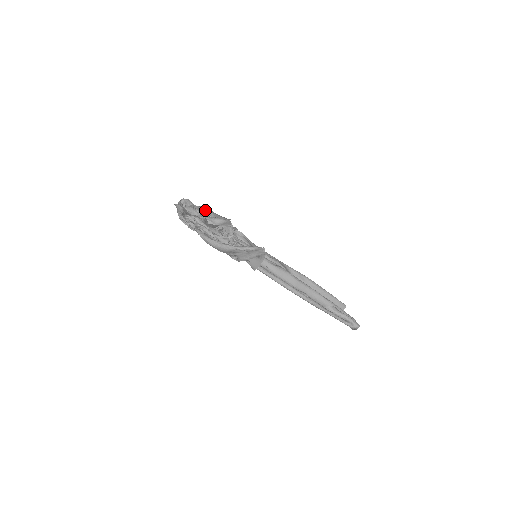
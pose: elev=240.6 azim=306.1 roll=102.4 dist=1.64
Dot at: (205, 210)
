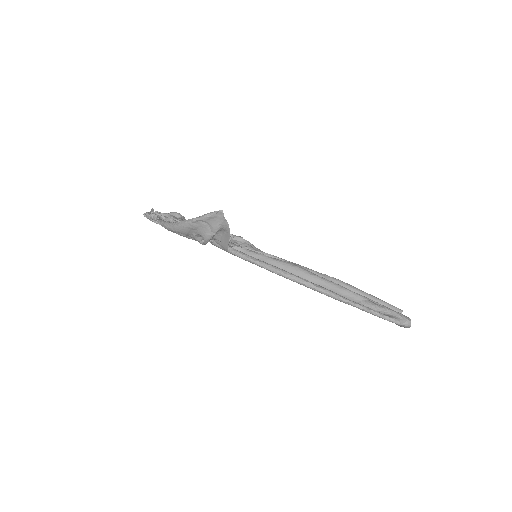
Dot at: occluded
